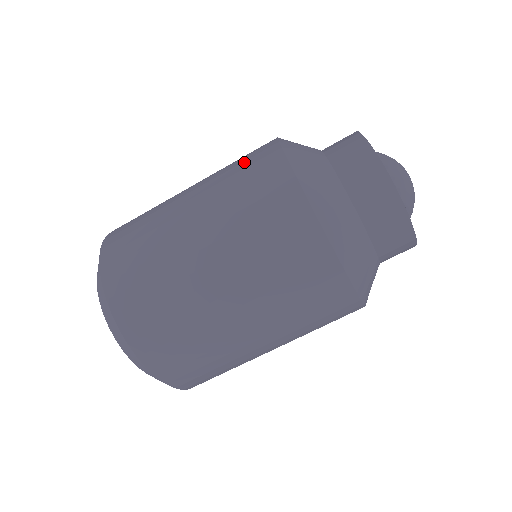
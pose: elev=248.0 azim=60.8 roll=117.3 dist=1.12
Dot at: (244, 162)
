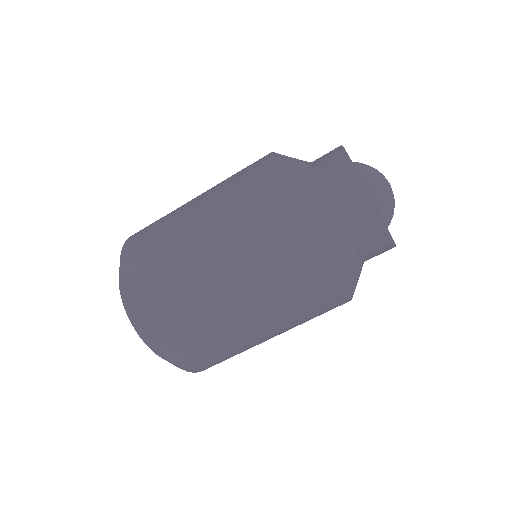
Dot at: (265, 241)
